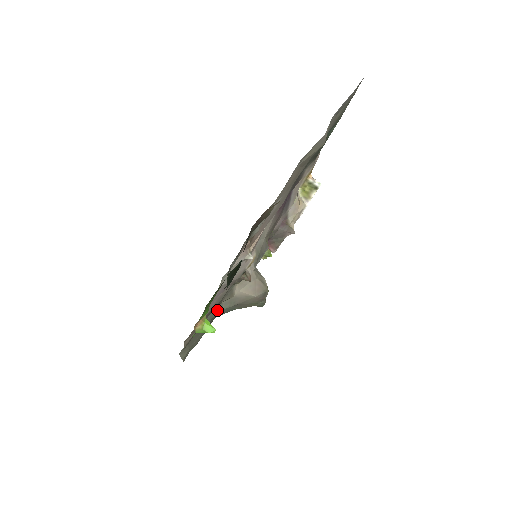
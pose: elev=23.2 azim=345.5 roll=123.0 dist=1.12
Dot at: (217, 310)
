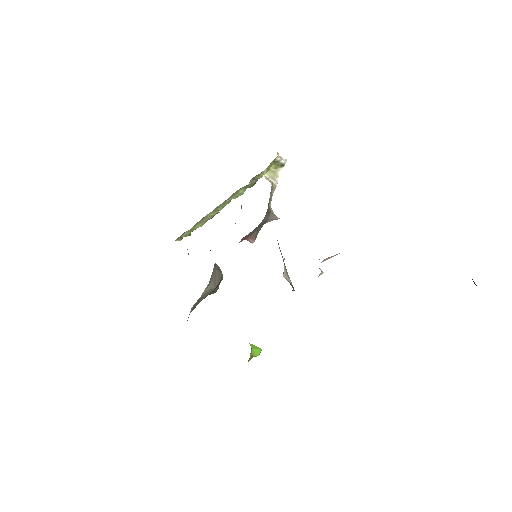
Dot at: occluded
